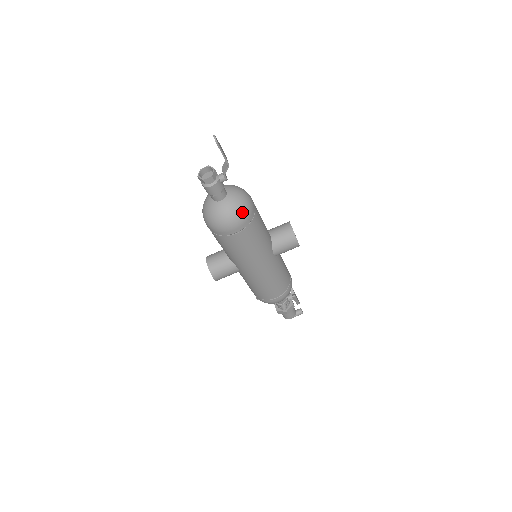
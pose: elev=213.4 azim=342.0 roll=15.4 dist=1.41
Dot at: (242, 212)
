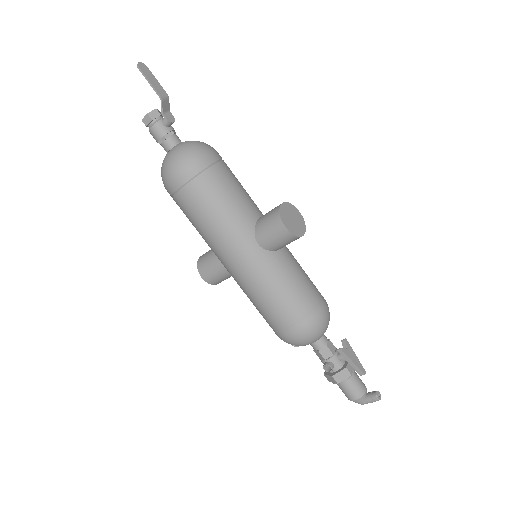
Dot at: (182, 160)
